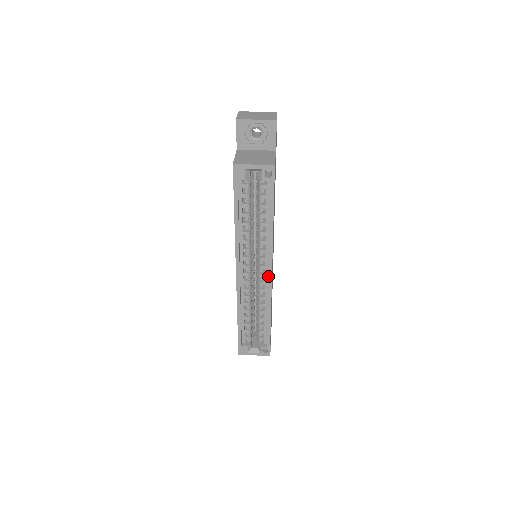
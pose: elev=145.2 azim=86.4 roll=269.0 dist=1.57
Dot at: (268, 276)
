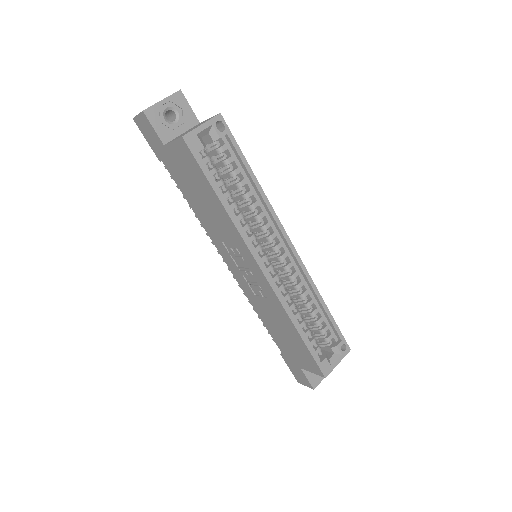
Dot at: (291, 250)
